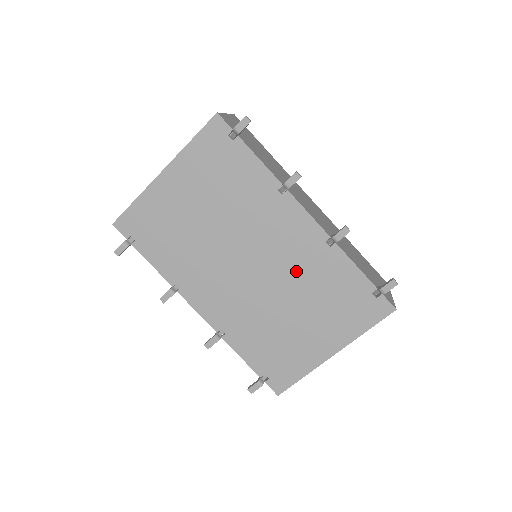
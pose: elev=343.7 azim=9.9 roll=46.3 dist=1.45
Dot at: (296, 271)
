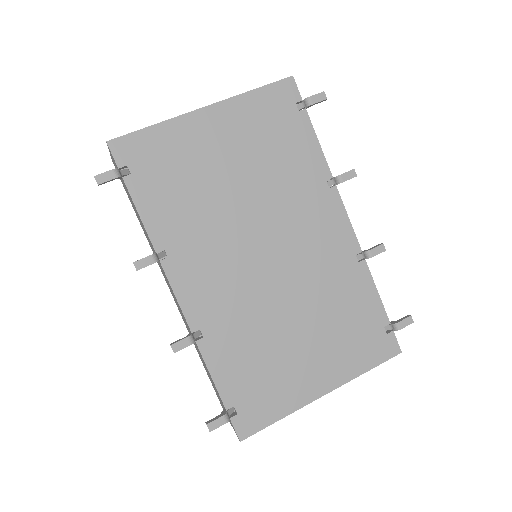
Dot at: (316, 279)
